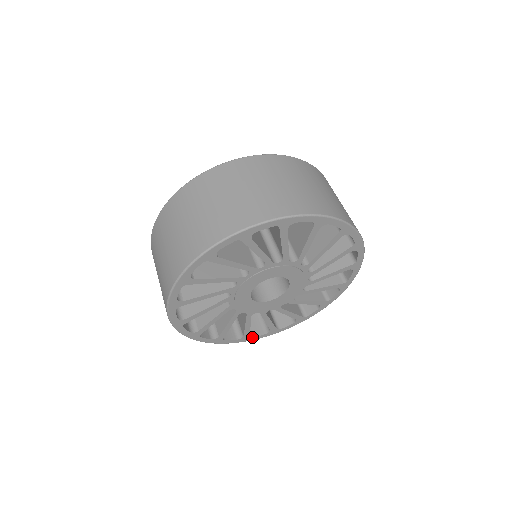
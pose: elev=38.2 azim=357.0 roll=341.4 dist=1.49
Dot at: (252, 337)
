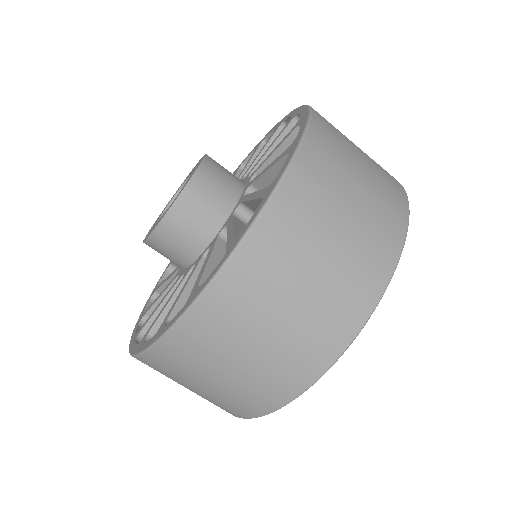
Dot at: occluded
